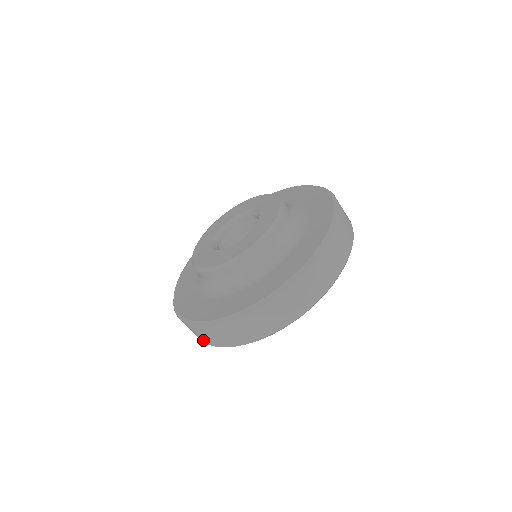
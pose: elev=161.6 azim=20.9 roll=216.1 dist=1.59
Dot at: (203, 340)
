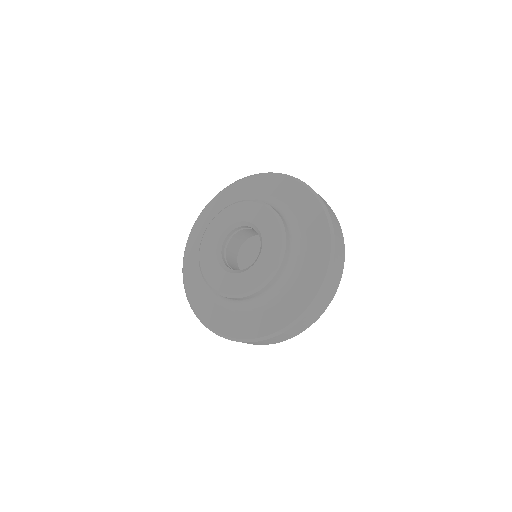
Dot at: (258, 344)
